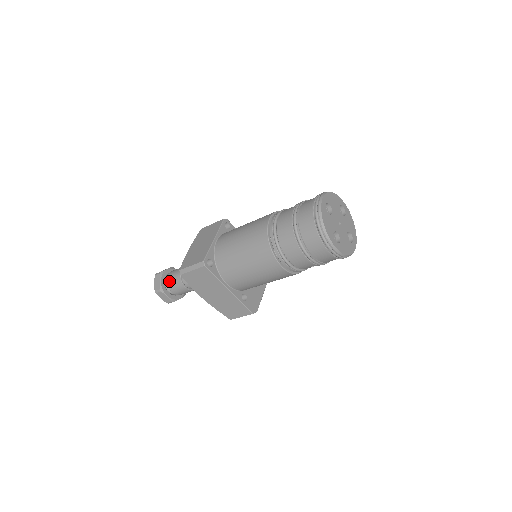
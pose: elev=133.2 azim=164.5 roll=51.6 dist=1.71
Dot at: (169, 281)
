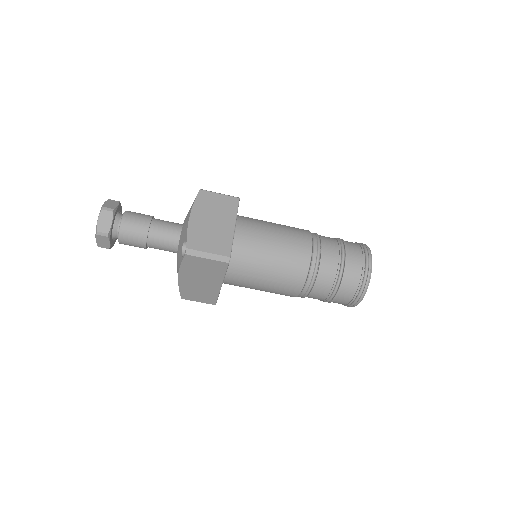
Dot at: (125, 228)
